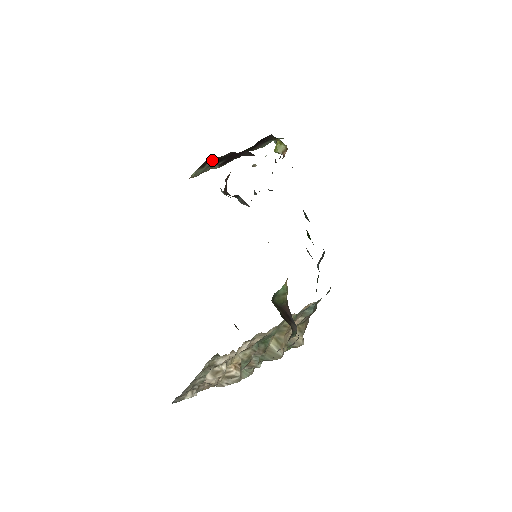
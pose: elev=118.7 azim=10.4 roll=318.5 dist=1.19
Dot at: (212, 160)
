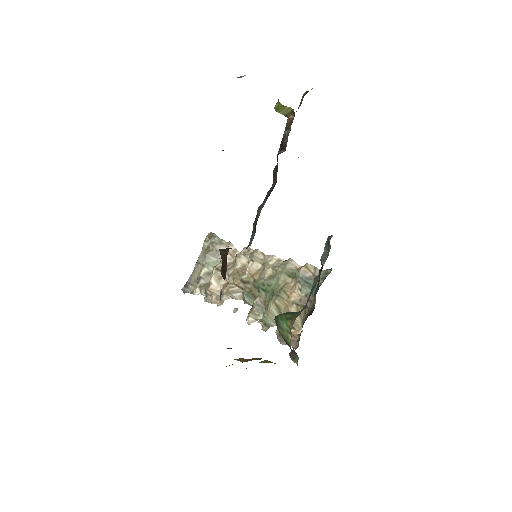
Dot at: occluded
